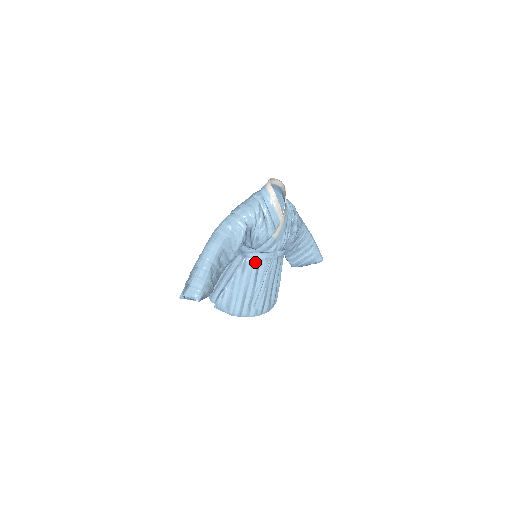
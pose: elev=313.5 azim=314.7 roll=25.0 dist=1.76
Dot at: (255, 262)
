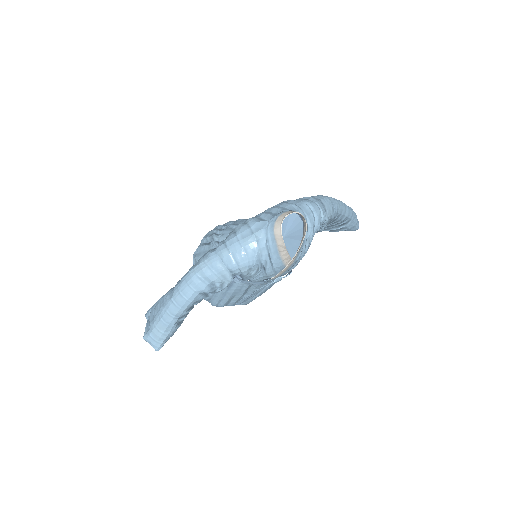
Dot at: (246, 285)
